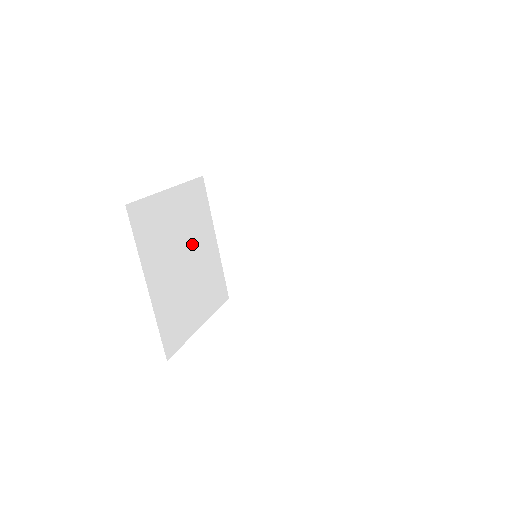
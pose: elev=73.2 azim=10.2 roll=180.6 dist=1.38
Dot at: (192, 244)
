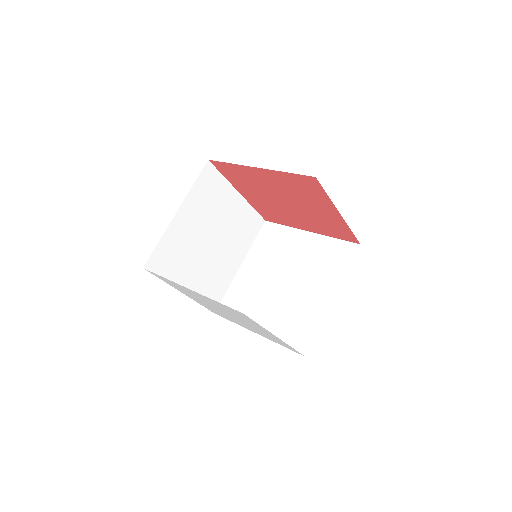
Dot at: (223, 240)
